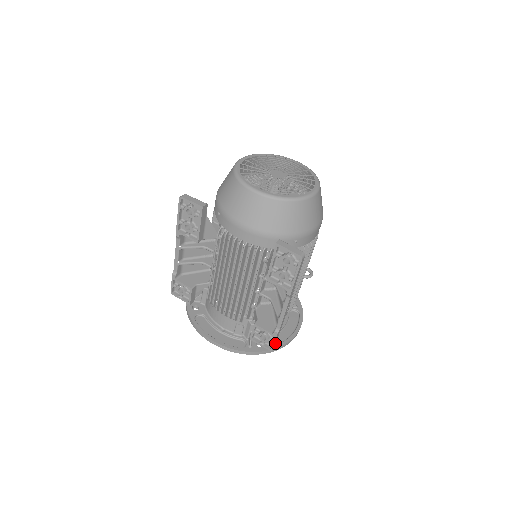
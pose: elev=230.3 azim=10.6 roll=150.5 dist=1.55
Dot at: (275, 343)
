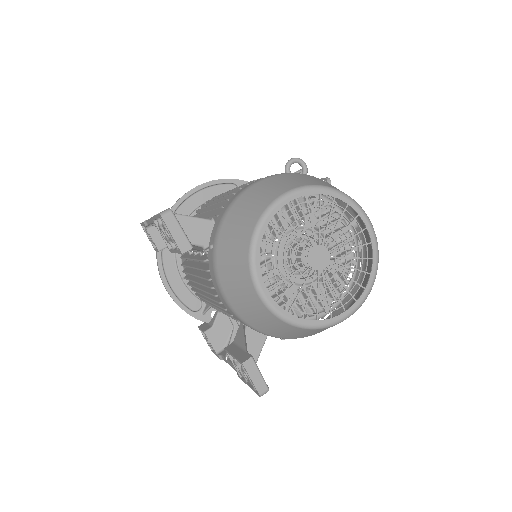
Dot at: occluded
